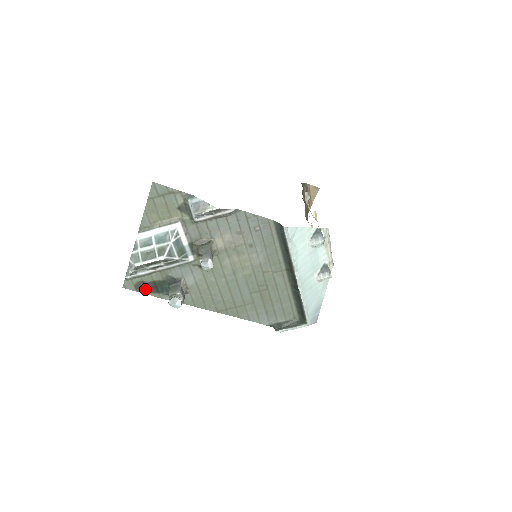
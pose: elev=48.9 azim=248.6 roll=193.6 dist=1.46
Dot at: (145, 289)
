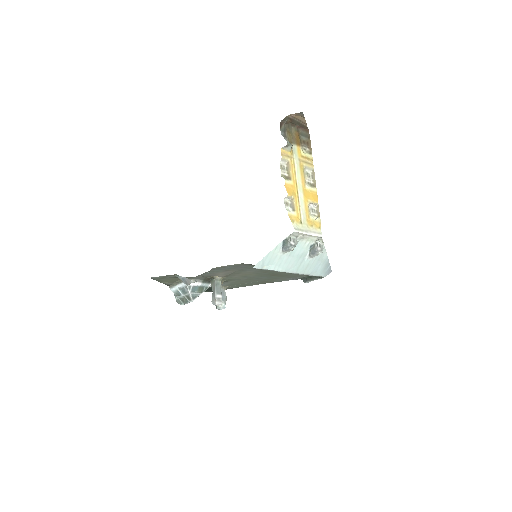
Dot at: occluded
